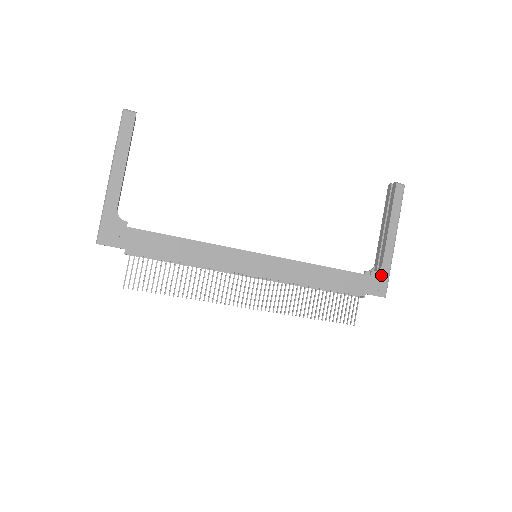
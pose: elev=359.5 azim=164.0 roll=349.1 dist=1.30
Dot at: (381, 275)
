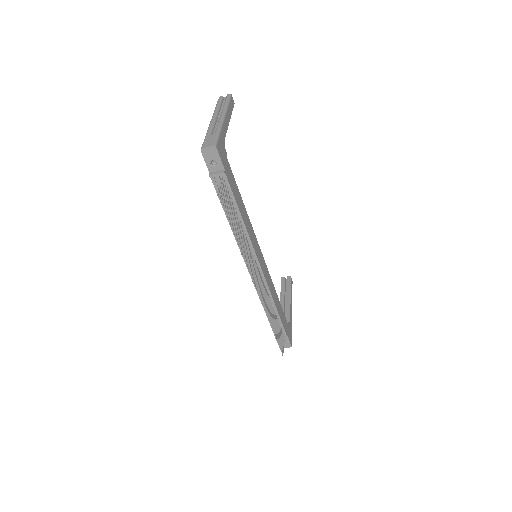
Dot at: (290, 328)
